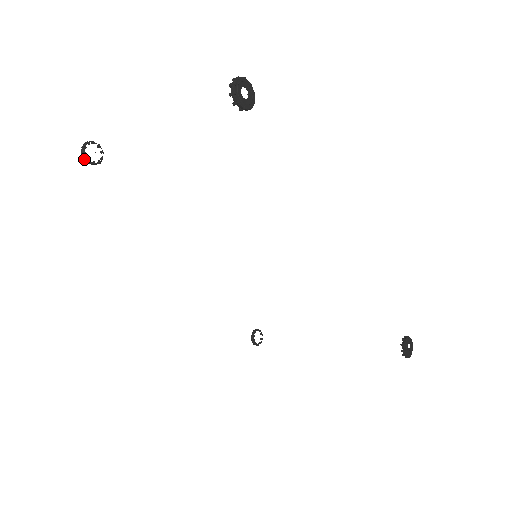
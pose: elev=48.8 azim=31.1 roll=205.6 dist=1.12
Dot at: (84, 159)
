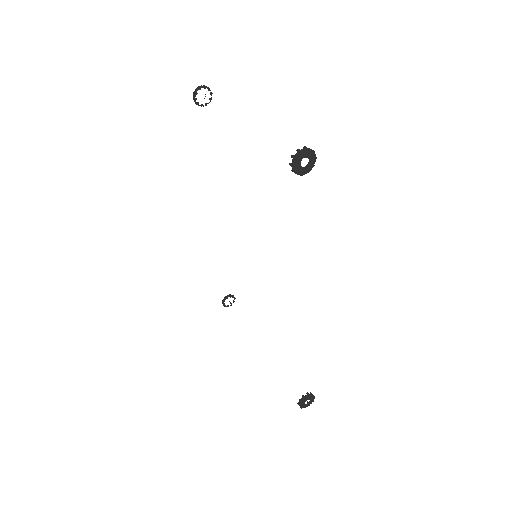
Dot at: (193, 96)
